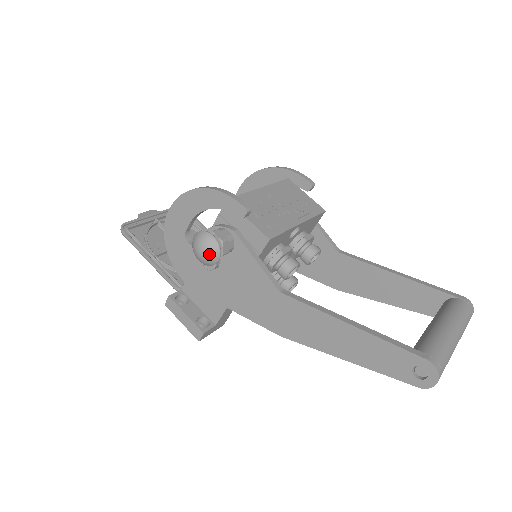
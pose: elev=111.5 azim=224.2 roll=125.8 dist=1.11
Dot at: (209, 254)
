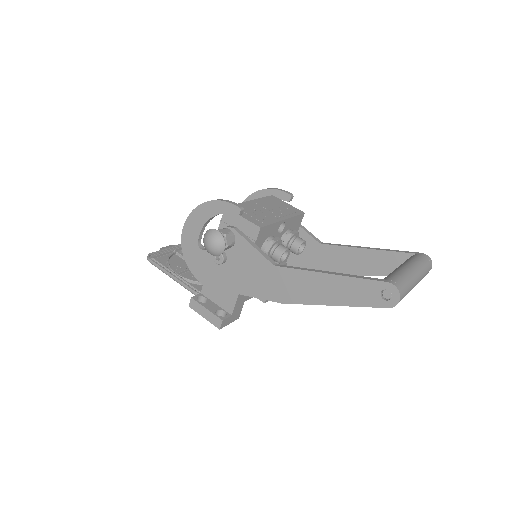
Dot at: (217, 244)
